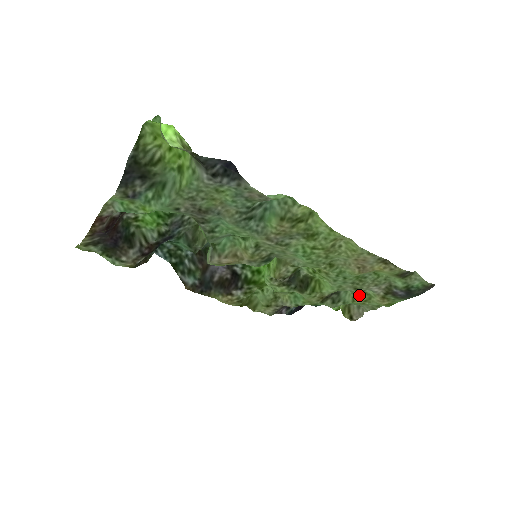
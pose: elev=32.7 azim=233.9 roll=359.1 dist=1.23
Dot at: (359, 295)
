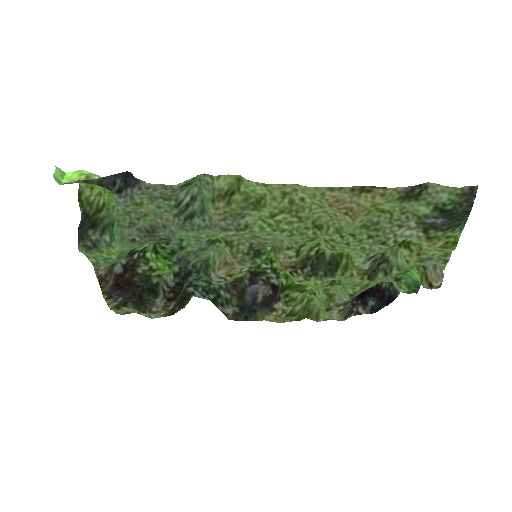
Dot at: (405, 250)
